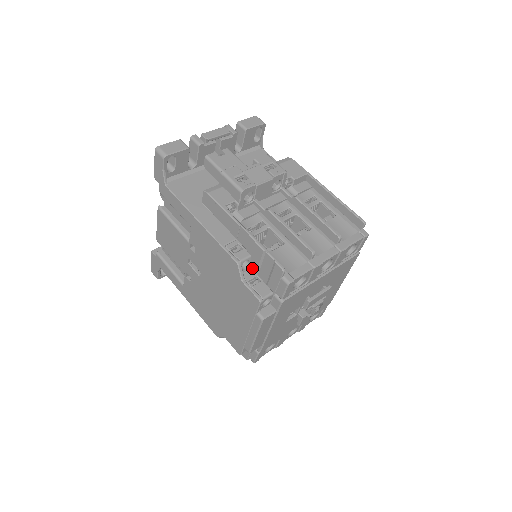
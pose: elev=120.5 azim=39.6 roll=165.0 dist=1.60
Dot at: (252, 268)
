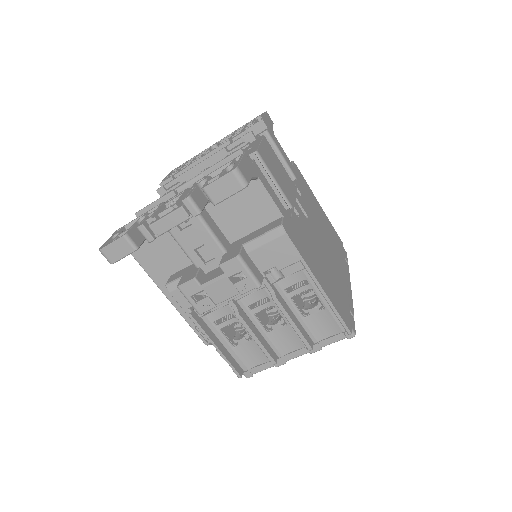
Dot at: occluded
